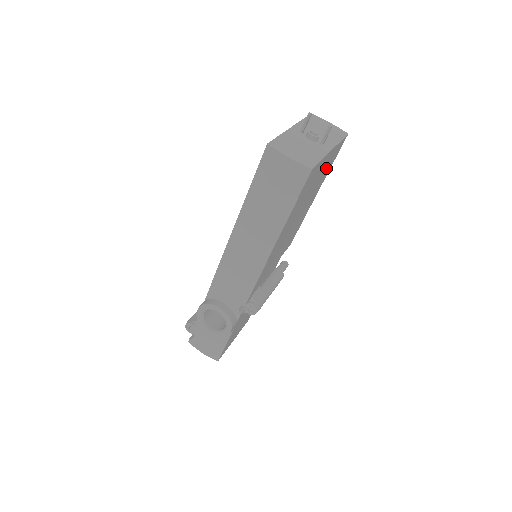
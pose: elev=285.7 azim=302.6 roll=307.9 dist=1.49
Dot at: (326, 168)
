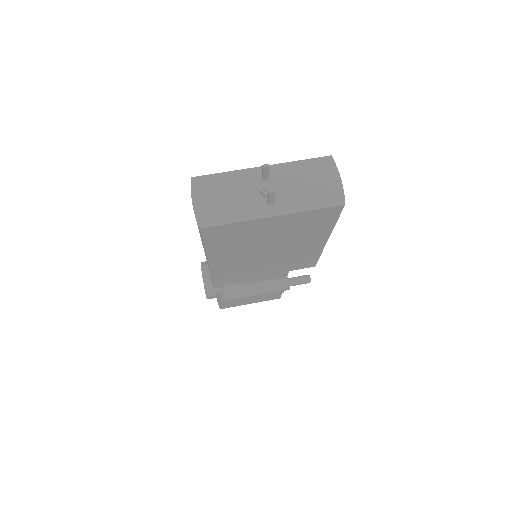
Dot at: (302, 226)
